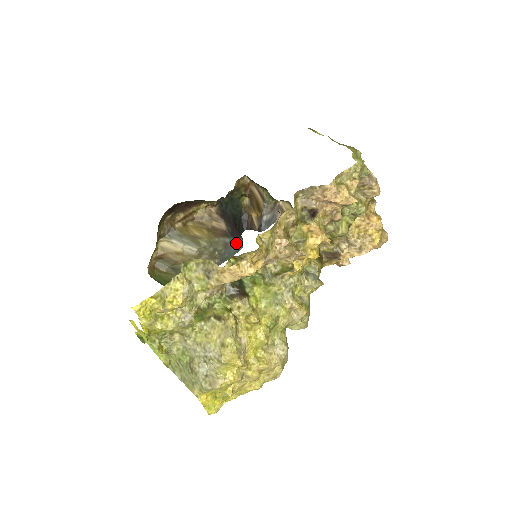
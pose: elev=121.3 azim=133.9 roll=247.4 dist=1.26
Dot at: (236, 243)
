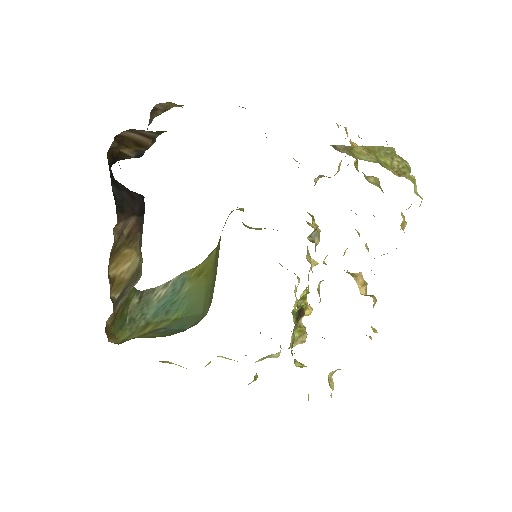
Dot at: occluded
